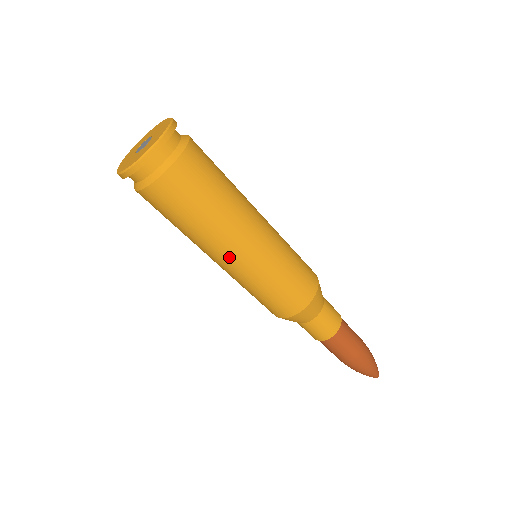
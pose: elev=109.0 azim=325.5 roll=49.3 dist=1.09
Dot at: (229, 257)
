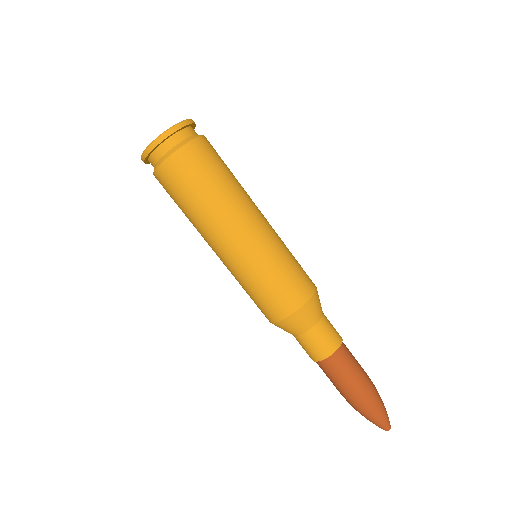
Dot at: (213, 249)
